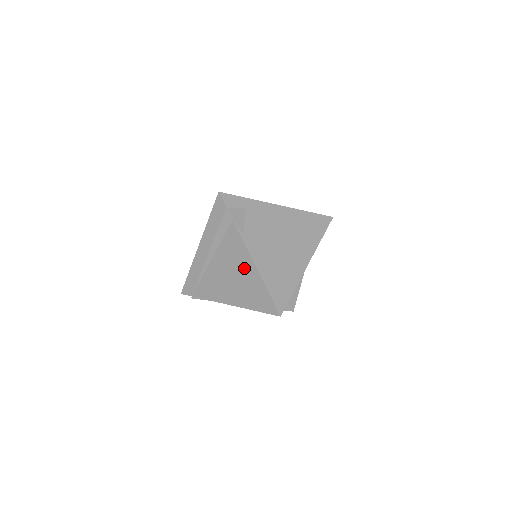
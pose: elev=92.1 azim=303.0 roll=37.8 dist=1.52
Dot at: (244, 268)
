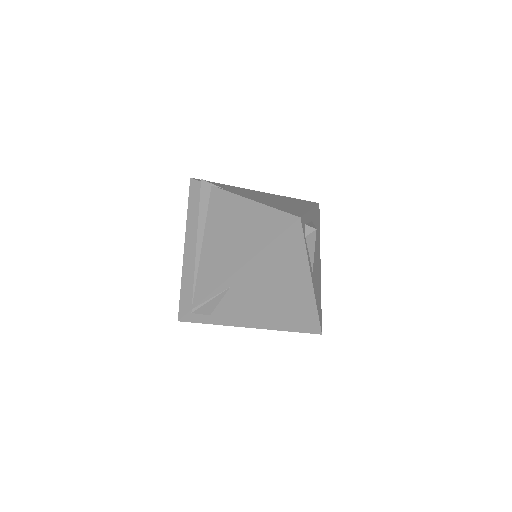
Dot at: (239, 213)
